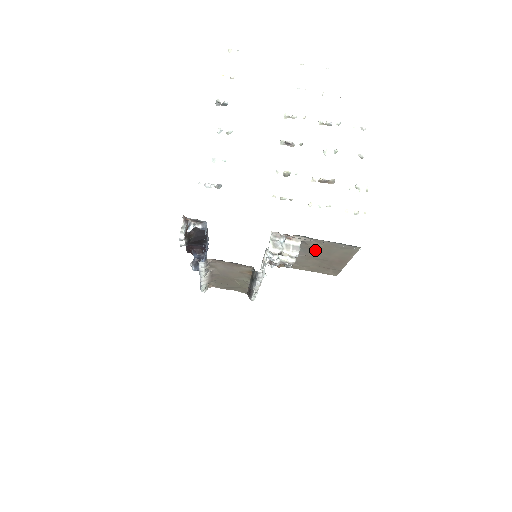
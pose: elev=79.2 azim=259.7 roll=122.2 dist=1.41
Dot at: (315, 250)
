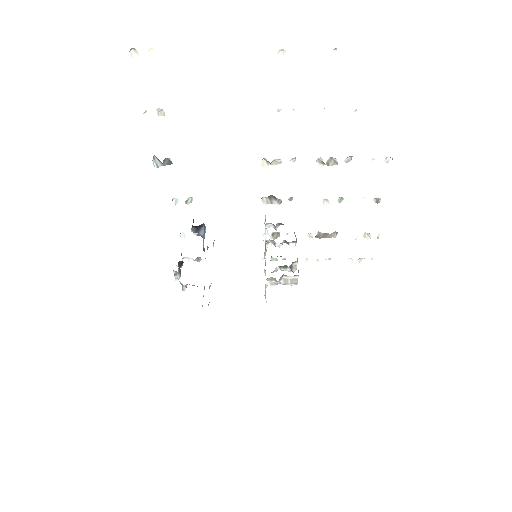
Dot at: occluded
